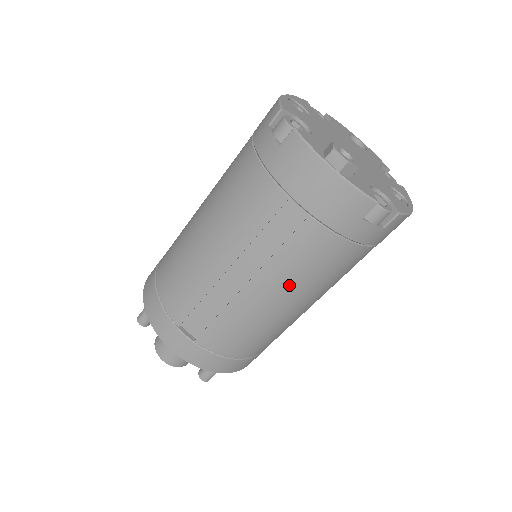
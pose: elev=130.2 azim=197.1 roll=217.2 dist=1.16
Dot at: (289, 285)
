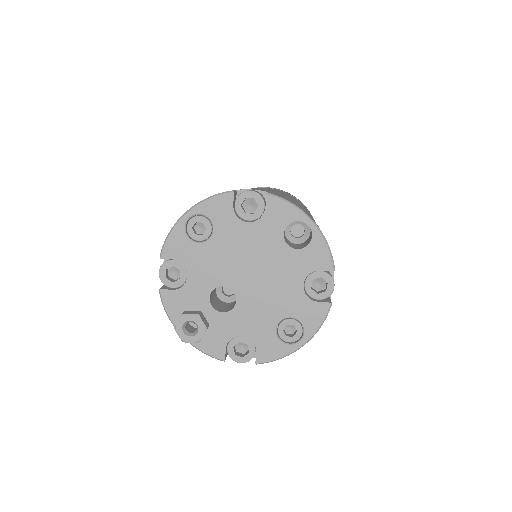
Dot at: occluded
